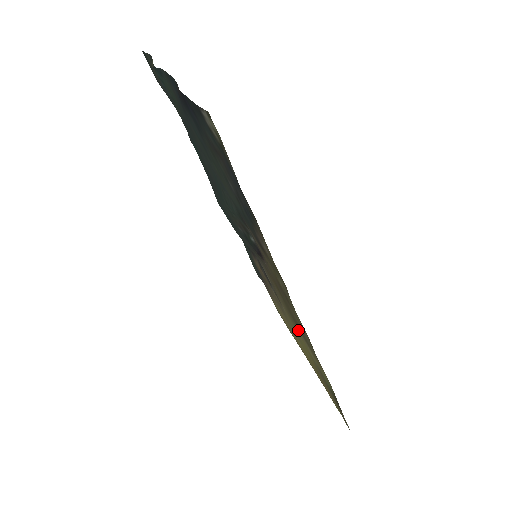
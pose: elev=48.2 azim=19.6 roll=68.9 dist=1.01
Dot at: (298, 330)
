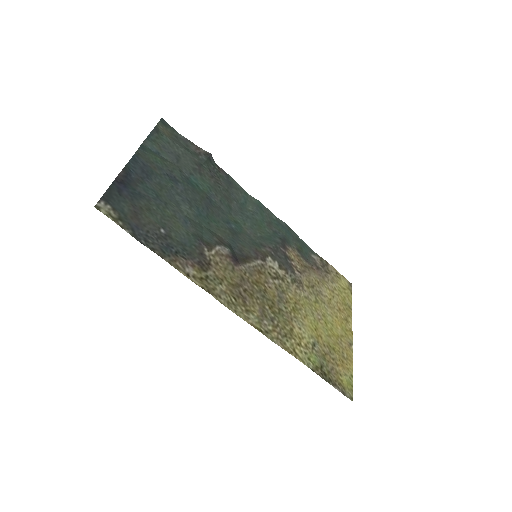
Dot at: (292, 314)
